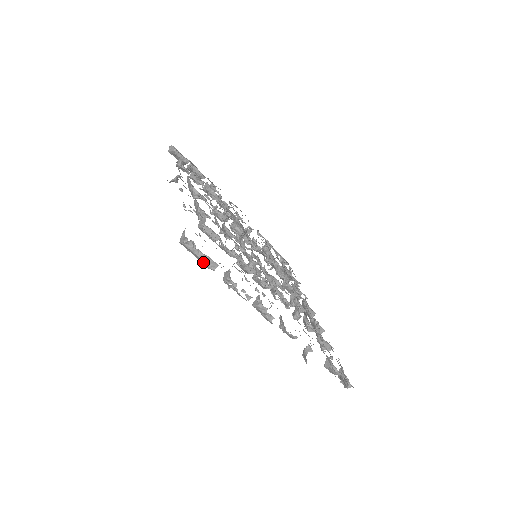
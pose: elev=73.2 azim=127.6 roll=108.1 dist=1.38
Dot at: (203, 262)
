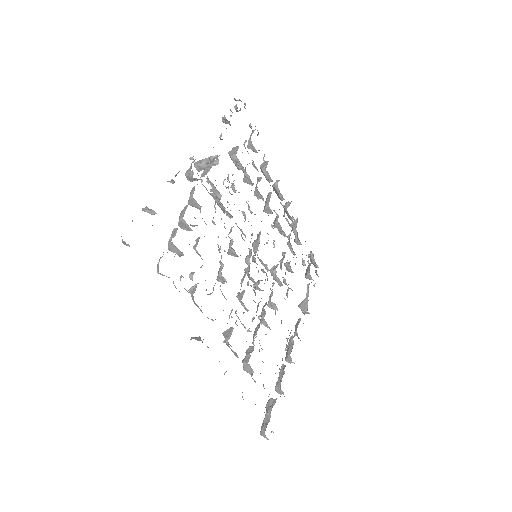
Dot at: occluded
